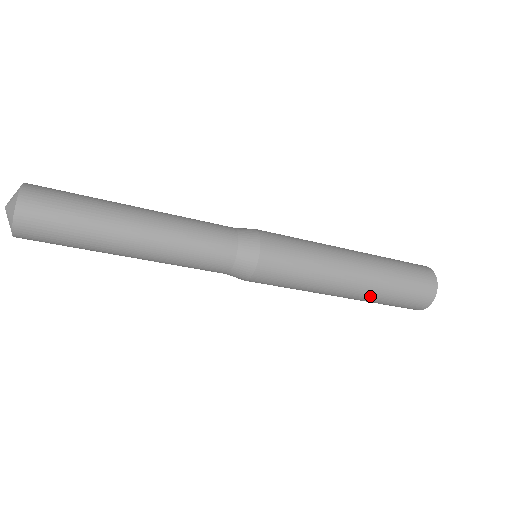
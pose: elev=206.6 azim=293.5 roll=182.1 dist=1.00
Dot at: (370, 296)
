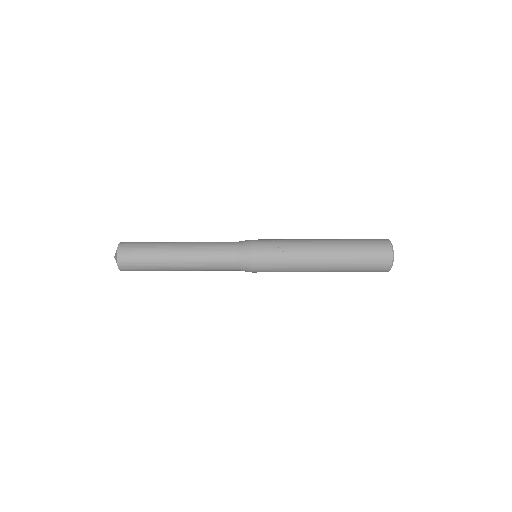
Dot at: occluded
